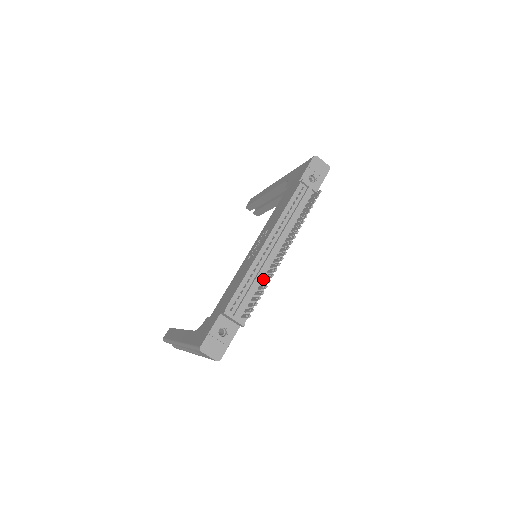
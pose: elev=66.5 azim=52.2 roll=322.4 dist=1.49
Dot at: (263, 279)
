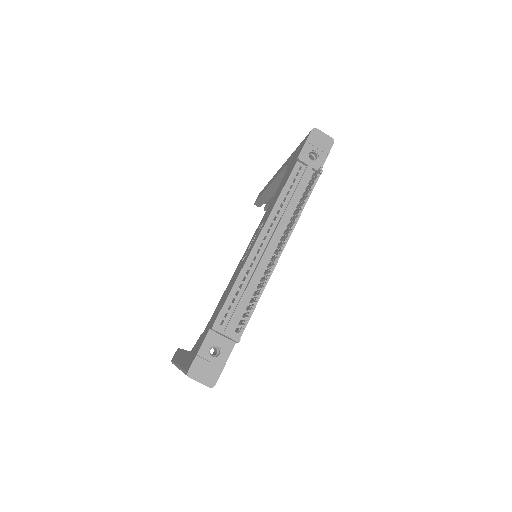
Dot at: (259, 282)
